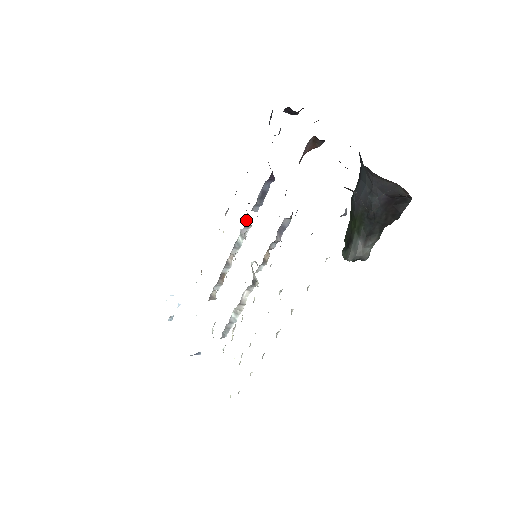
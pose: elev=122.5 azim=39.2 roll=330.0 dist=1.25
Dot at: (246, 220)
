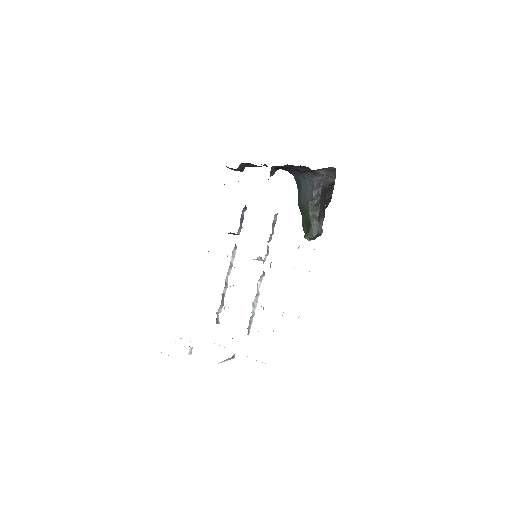
Dot at: occluded
